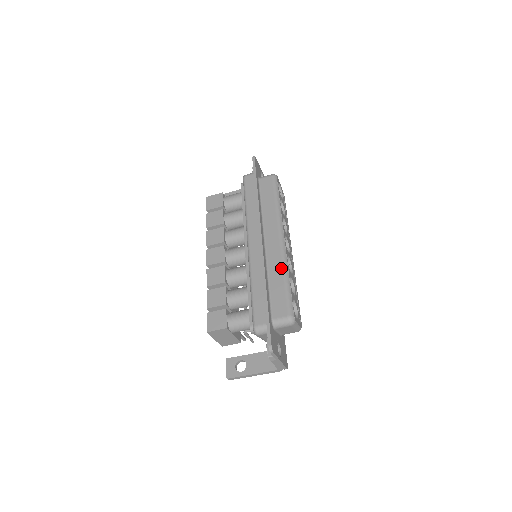
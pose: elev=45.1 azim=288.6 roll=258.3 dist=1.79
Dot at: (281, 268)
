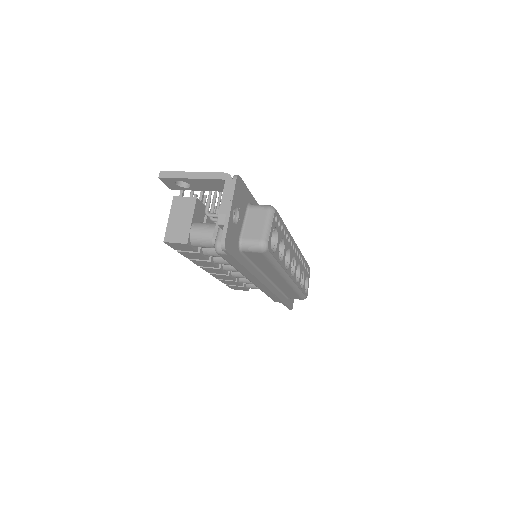
Dot at: (292, 290)
